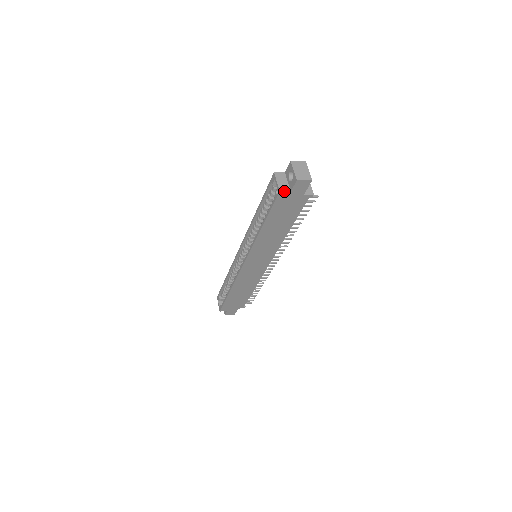
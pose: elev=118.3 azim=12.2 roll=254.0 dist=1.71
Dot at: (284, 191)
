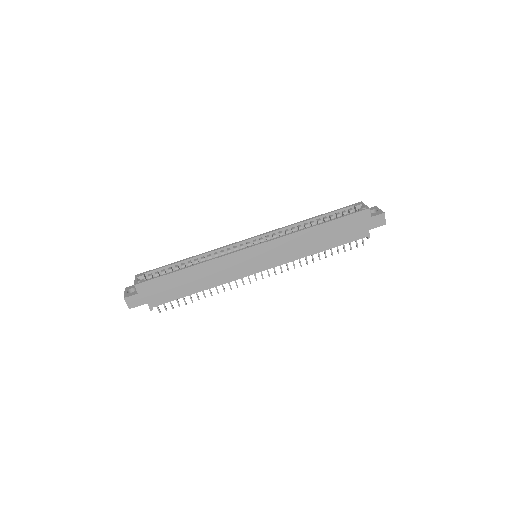
Dot at: occluded
